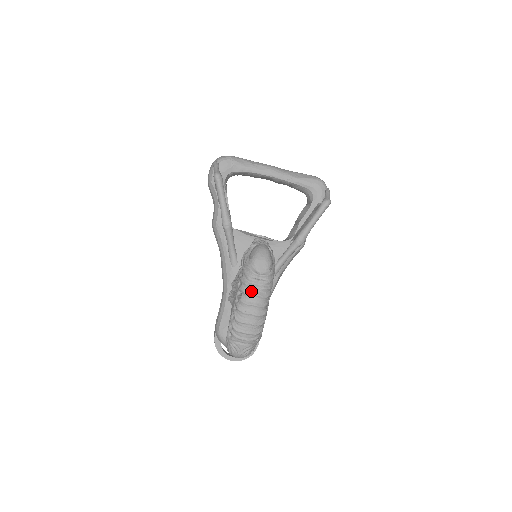
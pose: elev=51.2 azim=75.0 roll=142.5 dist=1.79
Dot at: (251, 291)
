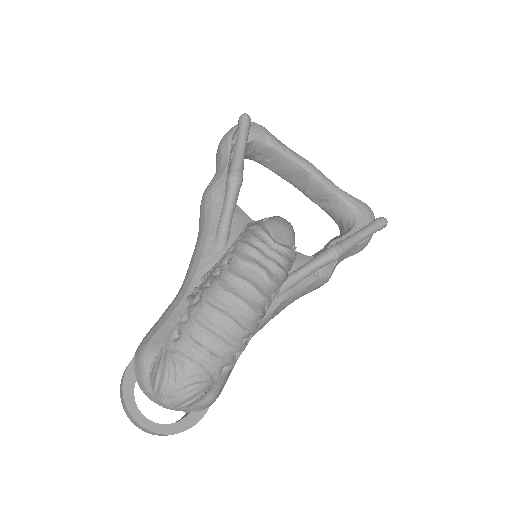
Dot at: (252, 259)
